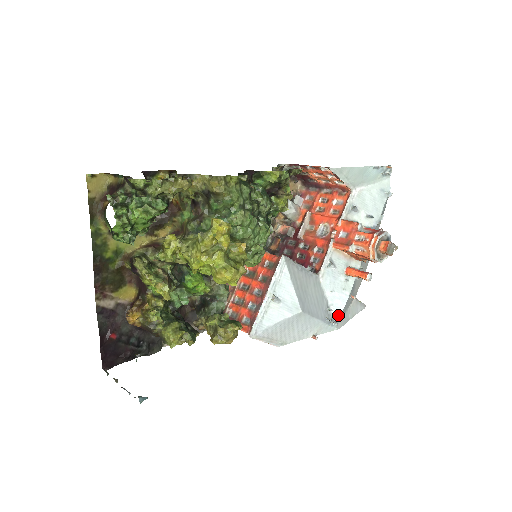
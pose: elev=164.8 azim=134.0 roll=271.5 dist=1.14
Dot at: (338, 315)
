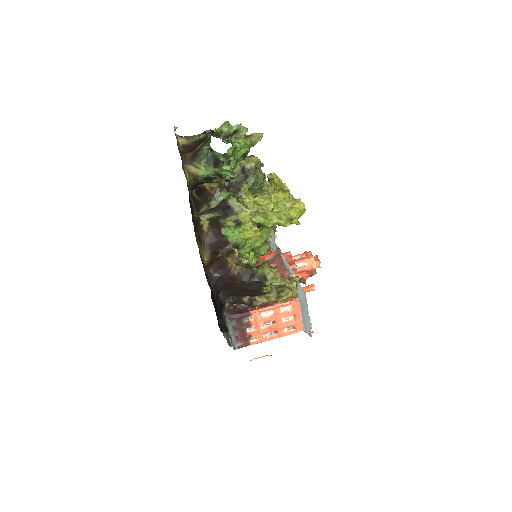
Dot at: occluded
